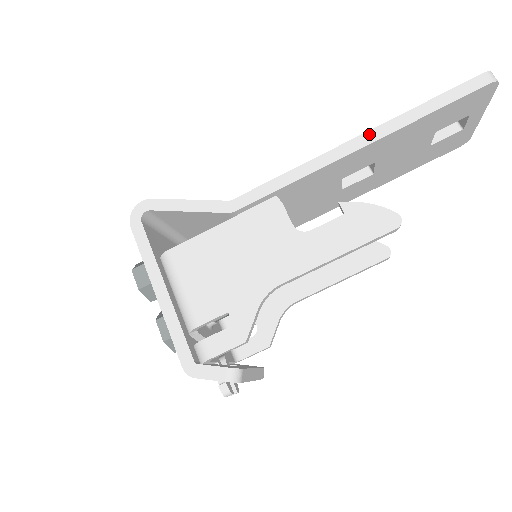
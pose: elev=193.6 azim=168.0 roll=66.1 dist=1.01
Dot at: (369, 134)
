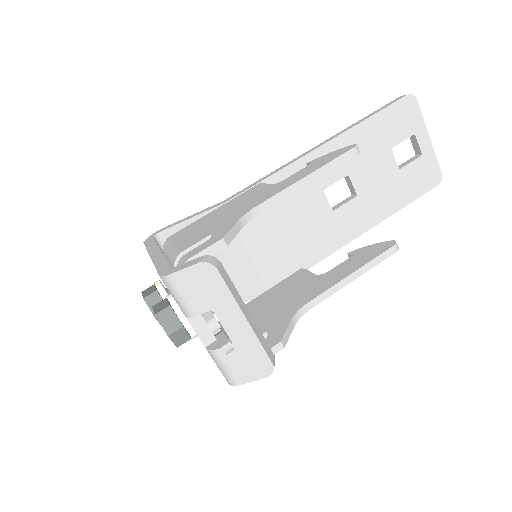
Dot at: (327, 140)
